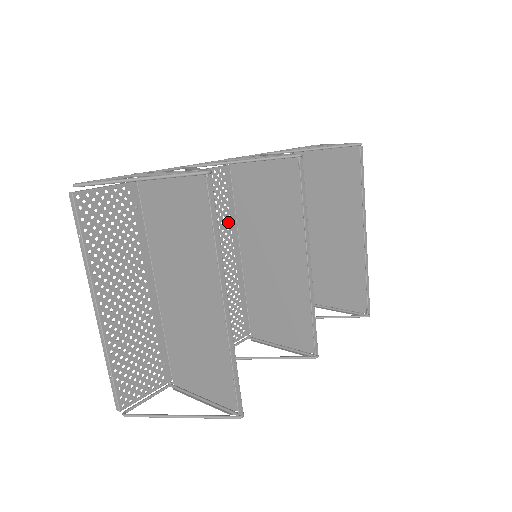
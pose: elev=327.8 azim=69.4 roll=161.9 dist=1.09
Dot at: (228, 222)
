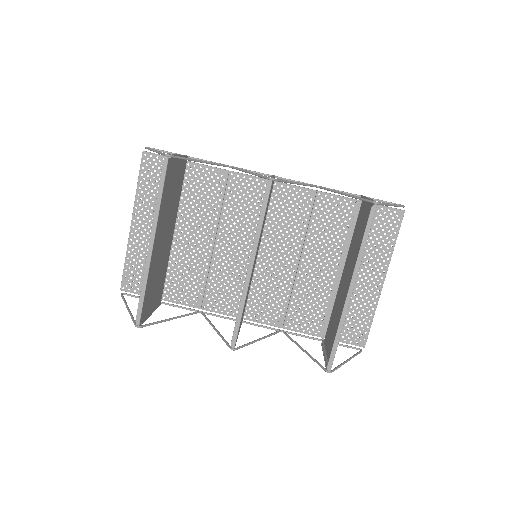
Dot at: (255, 222)
